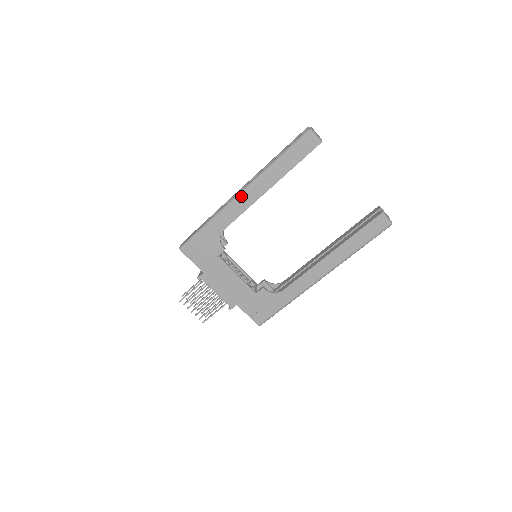
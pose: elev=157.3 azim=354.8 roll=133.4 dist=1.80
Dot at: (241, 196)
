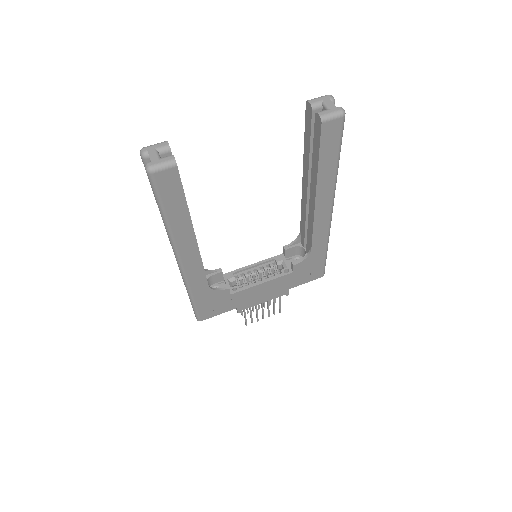
Dot at: (183, 264)
